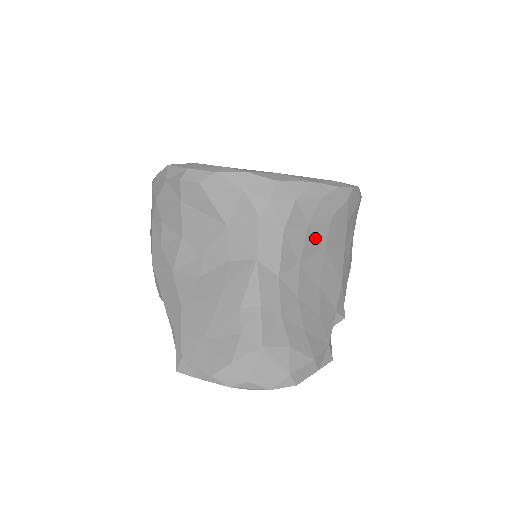
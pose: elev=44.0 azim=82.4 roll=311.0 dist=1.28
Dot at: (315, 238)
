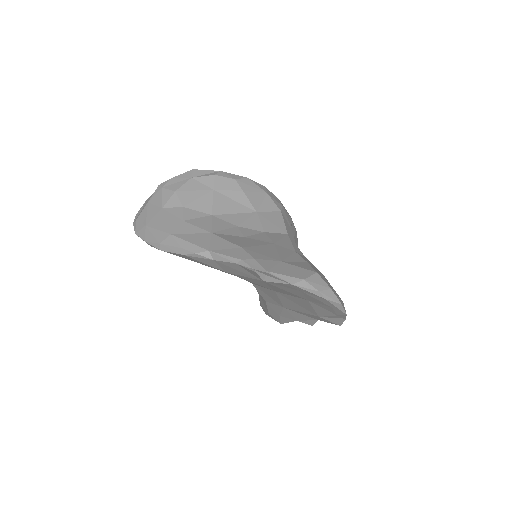
Dot at: occluded
